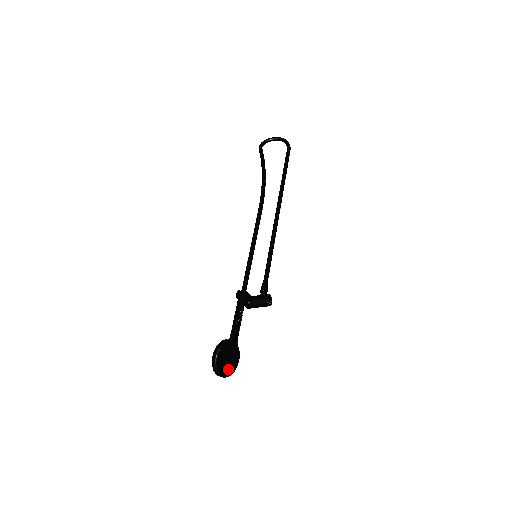
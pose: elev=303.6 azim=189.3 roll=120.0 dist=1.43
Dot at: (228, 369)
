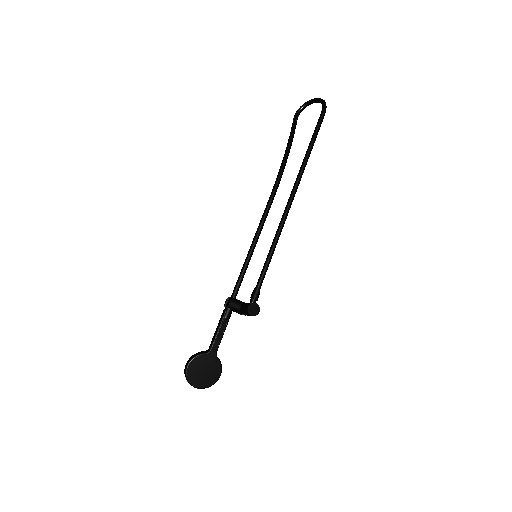
Dot at: (205, 381)
